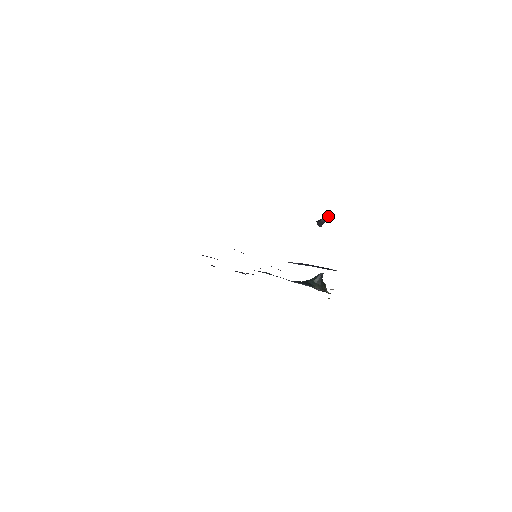
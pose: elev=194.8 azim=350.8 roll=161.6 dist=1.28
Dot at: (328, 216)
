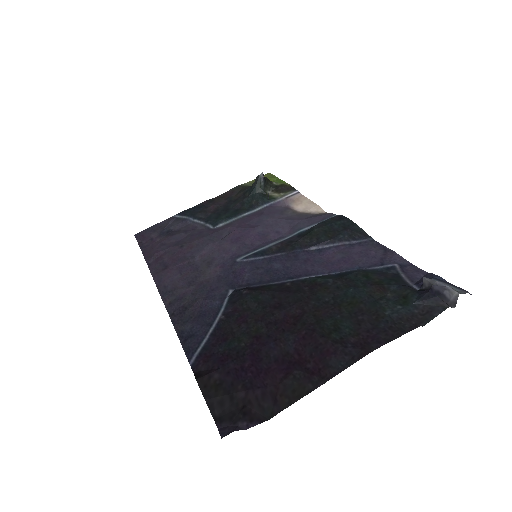
Dot at: (457, 295)
